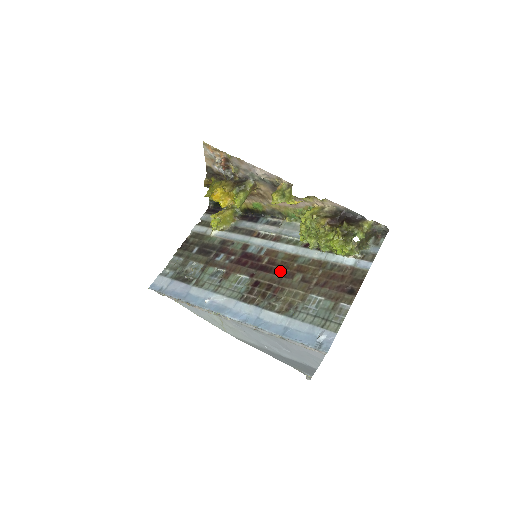
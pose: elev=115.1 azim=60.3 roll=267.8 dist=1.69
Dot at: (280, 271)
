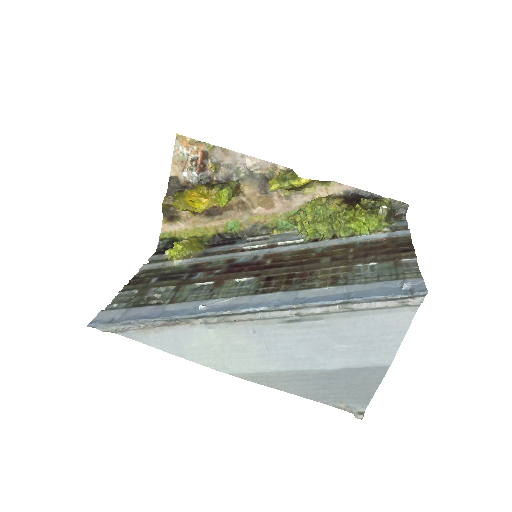
Dot at: (296, 262)
